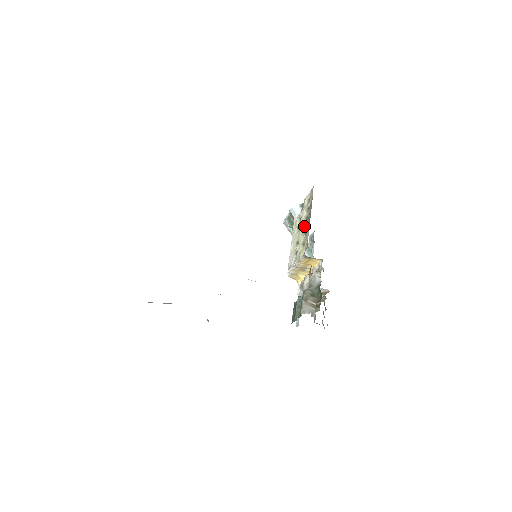
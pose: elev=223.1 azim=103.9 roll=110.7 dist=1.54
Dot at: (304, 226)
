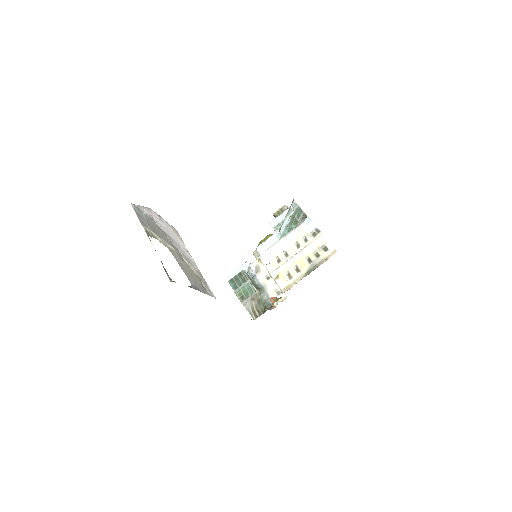
Dot at: (302, 260)
